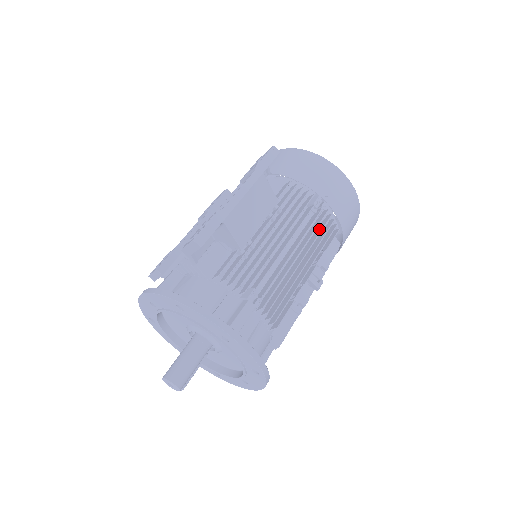
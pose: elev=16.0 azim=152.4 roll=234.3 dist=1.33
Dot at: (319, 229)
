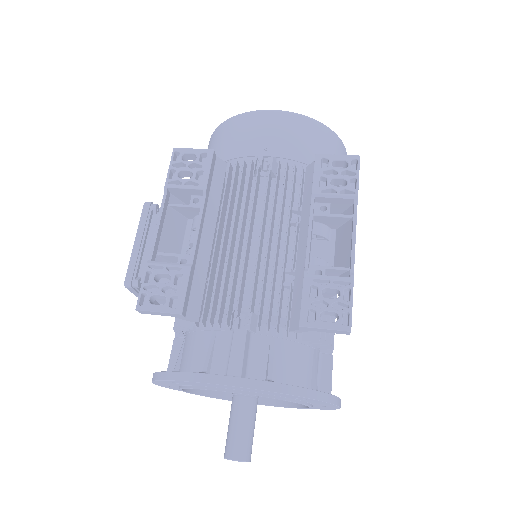
Dot at: occluded
